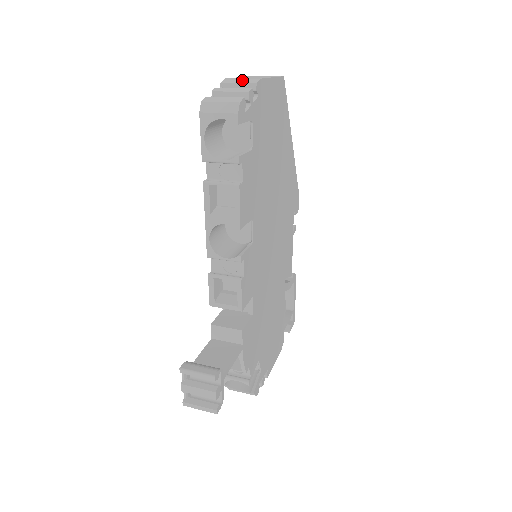
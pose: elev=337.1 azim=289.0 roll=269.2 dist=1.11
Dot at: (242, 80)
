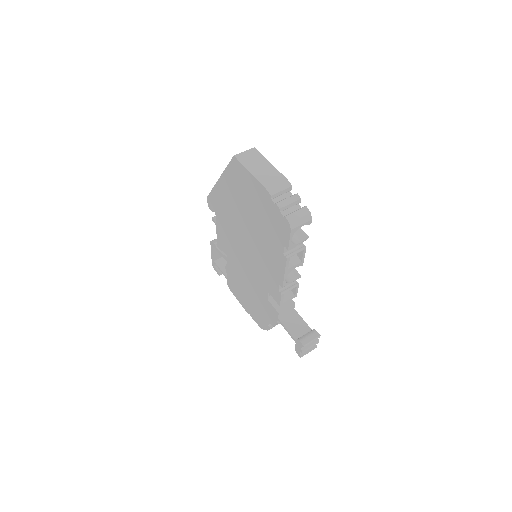
Dot at: (280, 187)
